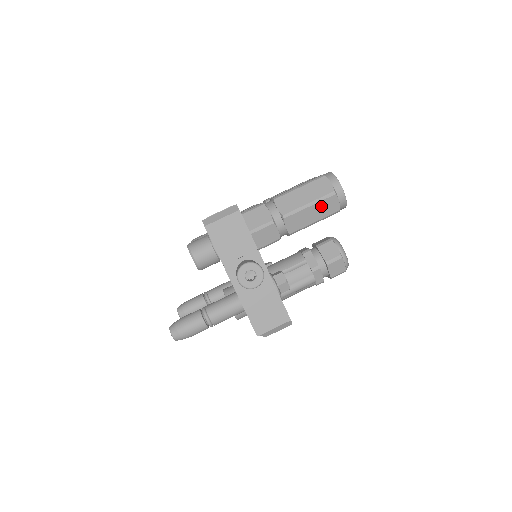
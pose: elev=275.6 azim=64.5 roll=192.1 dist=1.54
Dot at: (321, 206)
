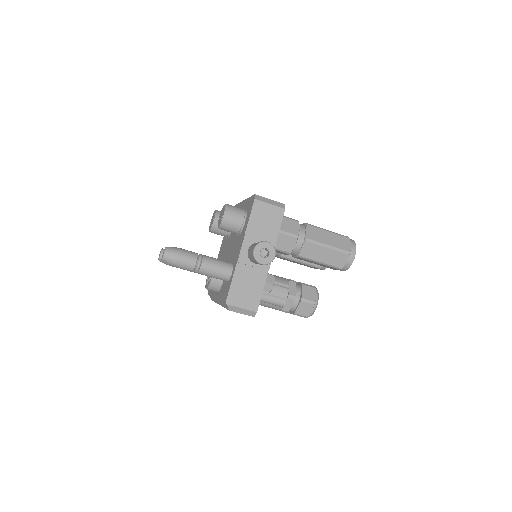
Dot at: (334, 254)
